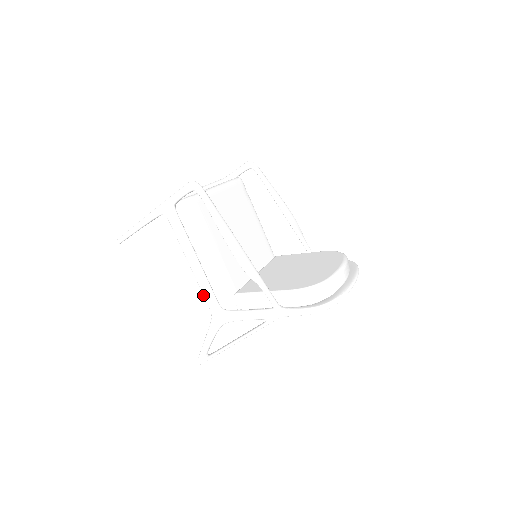
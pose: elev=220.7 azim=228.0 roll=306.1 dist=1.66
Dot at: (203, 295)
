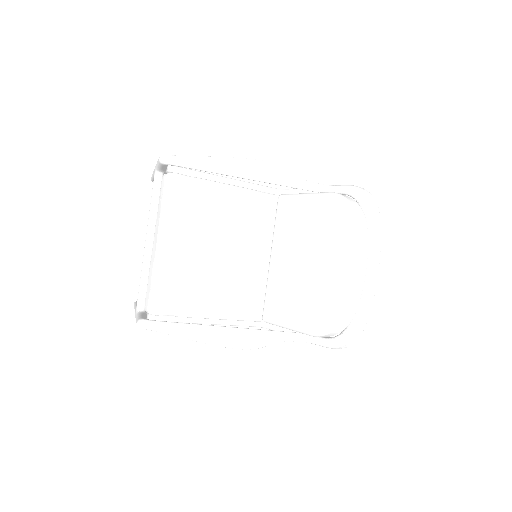
Dot at: occluded
